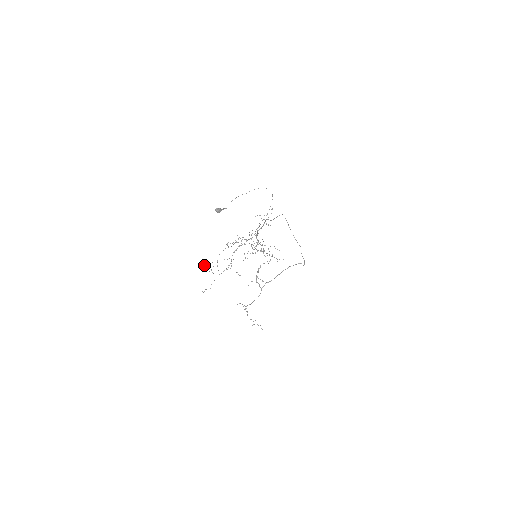
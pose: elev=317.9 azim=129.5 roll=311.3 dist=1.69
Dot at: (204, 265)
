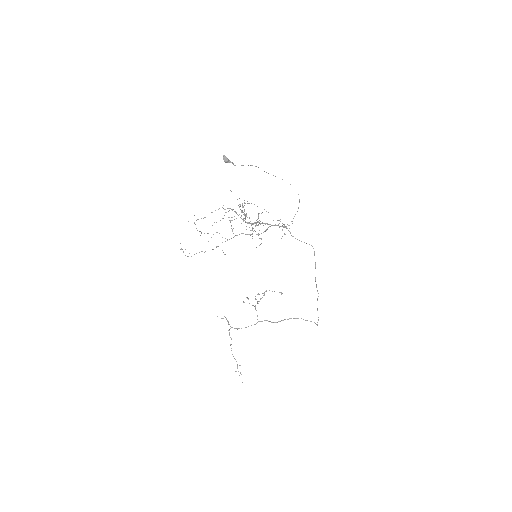
Dot at: occluded
